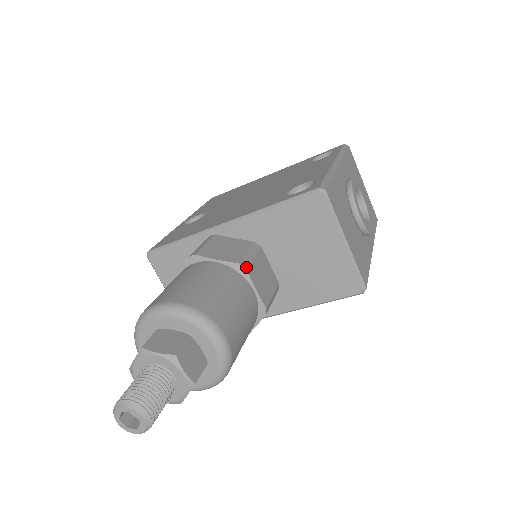
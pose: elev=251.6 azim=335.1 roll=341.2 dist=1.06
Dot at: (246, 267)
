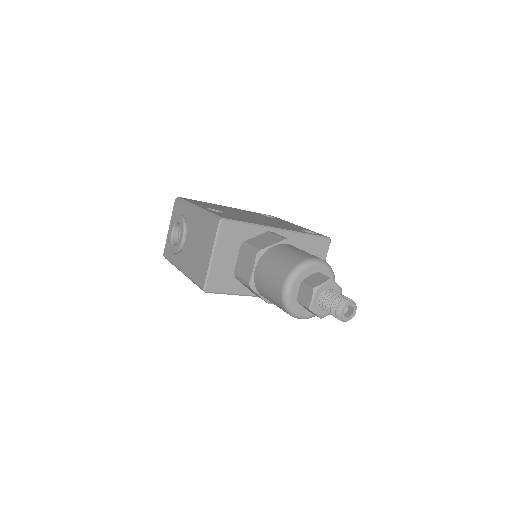
Dot at: occluded
